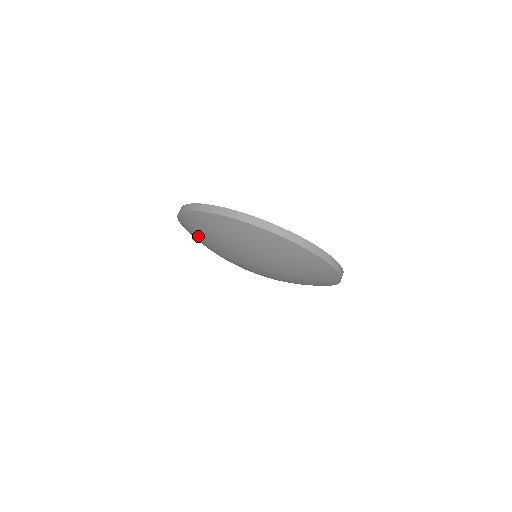
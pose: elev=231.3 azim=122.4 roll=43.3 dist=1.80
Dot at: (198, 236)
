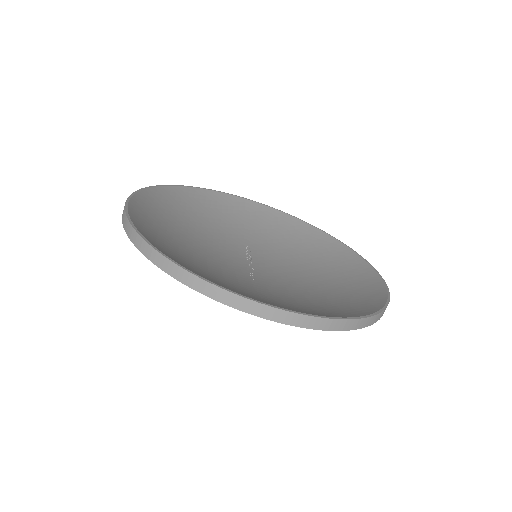
Dot at: occluded
